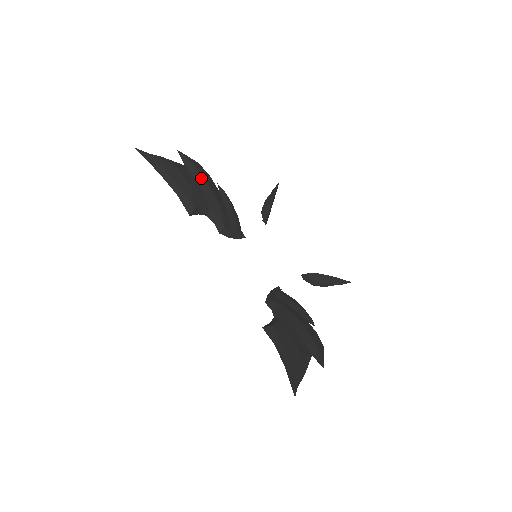
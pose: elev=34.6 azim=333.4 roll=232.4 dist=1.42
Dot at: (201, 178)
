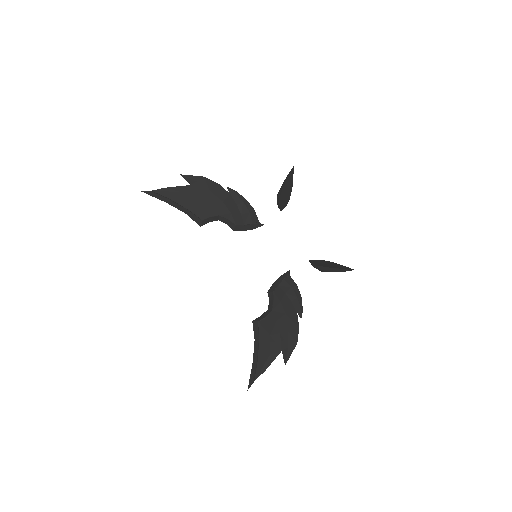
Dot at: (207, 191)
